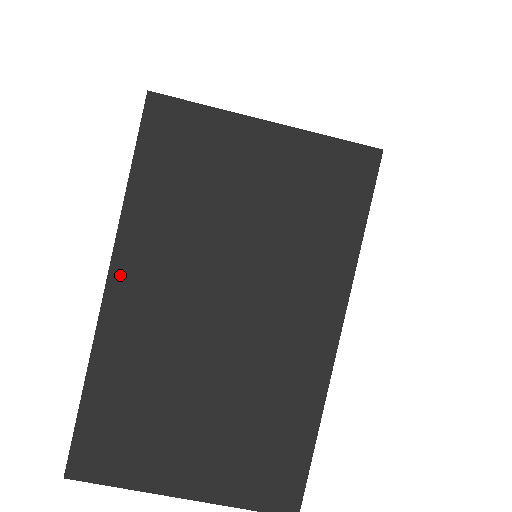
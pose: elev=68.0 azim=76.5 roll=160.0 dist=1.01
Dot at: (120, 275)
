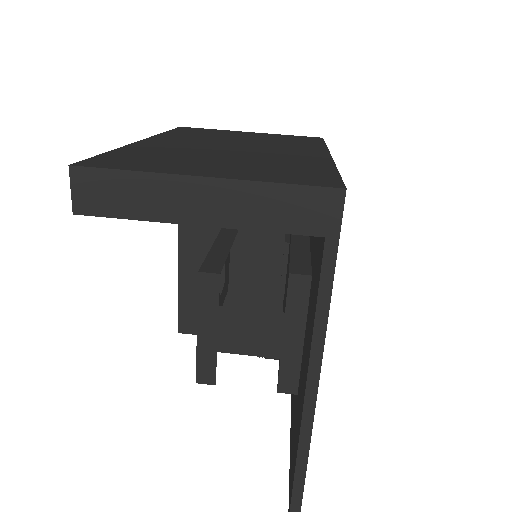
Dot at: (154, 139)
